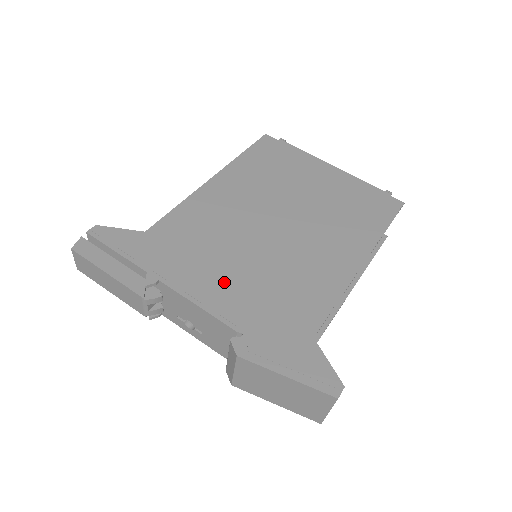
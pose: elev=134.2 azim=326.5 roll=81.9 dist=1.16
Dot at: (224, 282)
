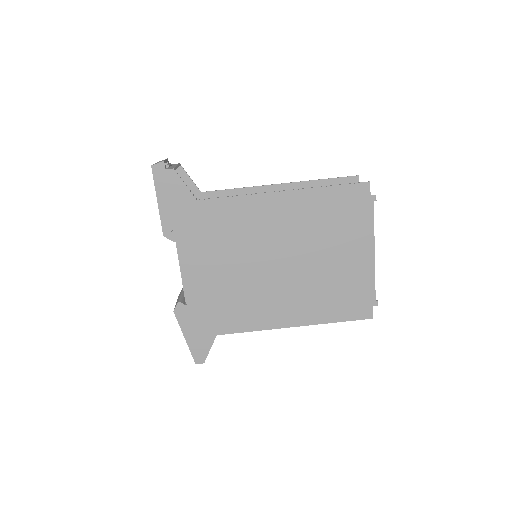
Dot at: (207, 272)
